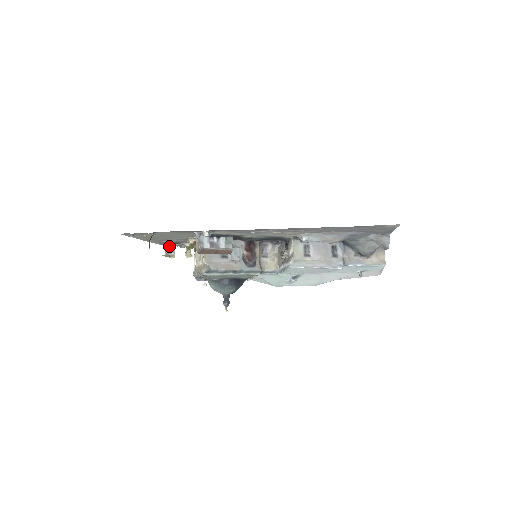
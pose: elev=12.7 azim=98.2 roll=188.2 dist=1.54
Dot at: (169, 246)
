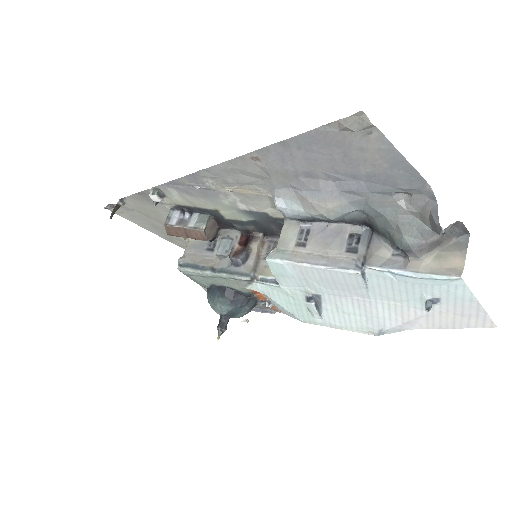
Dot at: occluded
